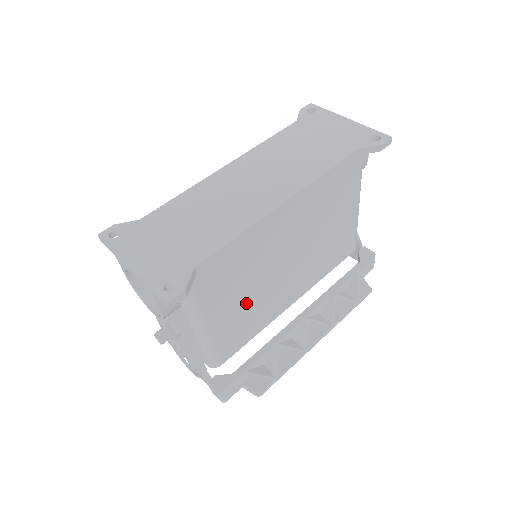
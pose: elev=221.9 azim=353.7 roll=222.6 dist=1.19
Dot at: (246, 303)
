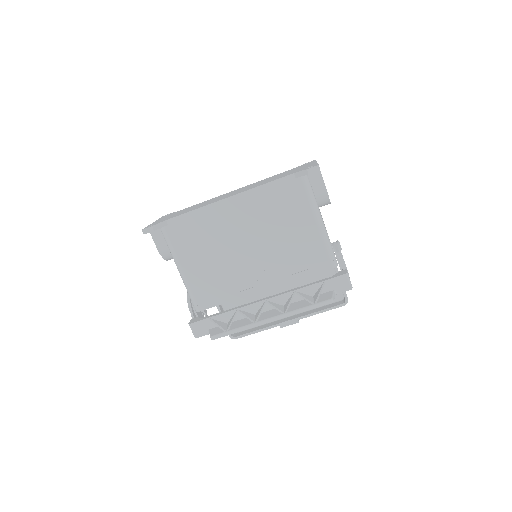
Dot at: (213, 266)
